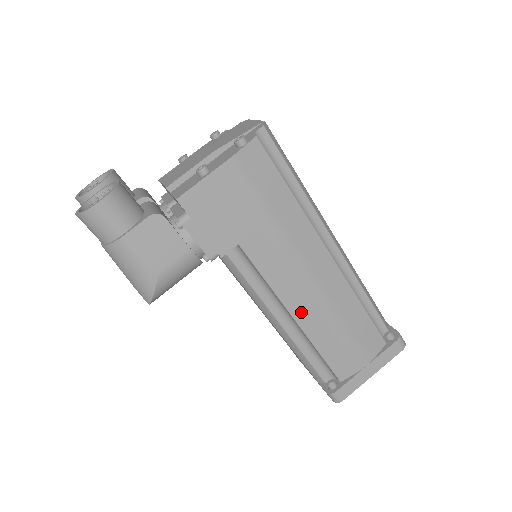
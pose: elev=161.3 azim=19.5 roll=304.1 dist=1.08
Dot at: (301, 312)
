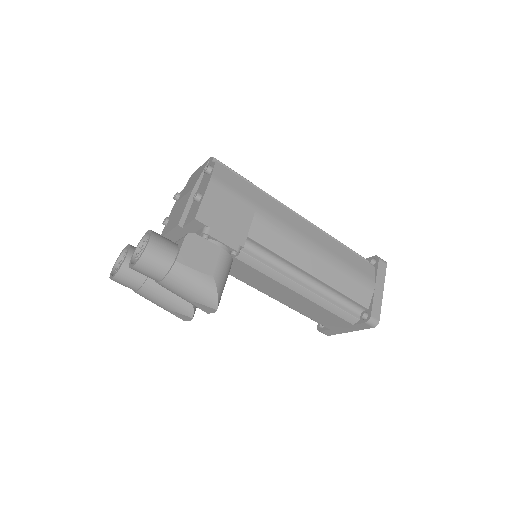
Dot at: (312, 267)
